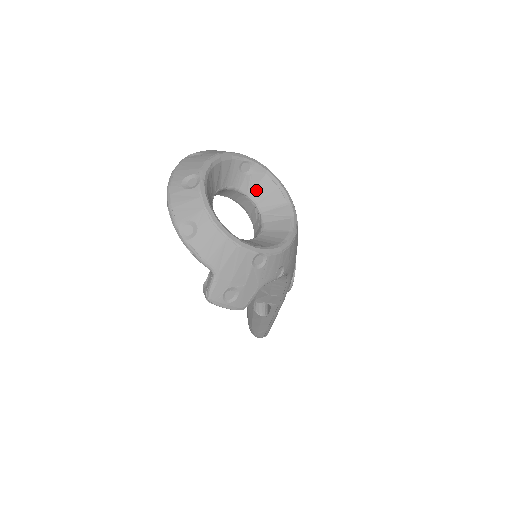
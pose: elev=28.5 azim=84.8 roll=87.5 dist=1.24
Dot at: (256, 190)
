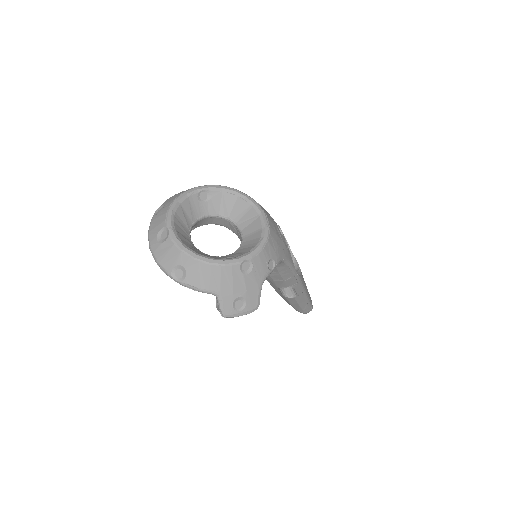
Dot at: (222, 208)
